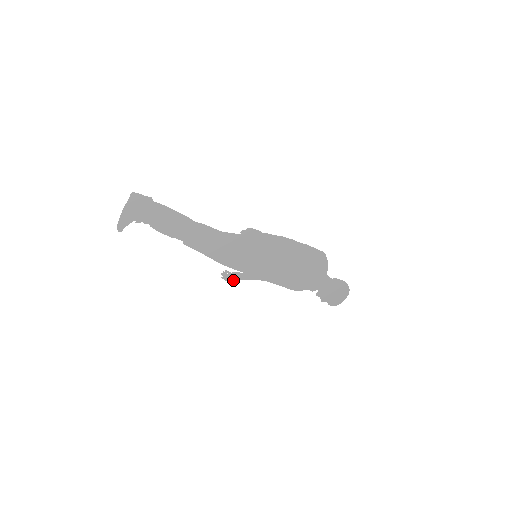
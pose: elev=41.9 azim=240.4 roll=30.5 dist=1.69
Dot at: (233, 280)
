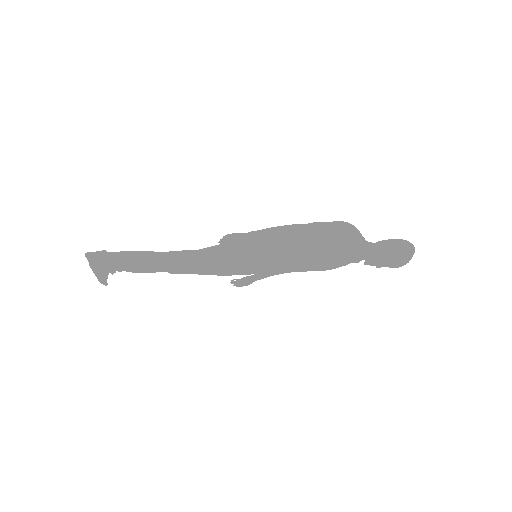
Dot at: (248, 284)
